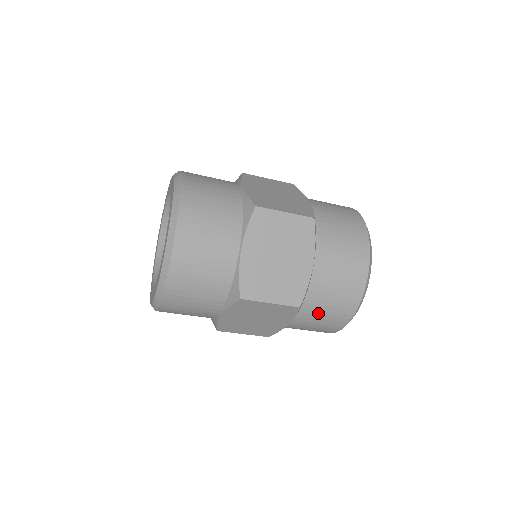
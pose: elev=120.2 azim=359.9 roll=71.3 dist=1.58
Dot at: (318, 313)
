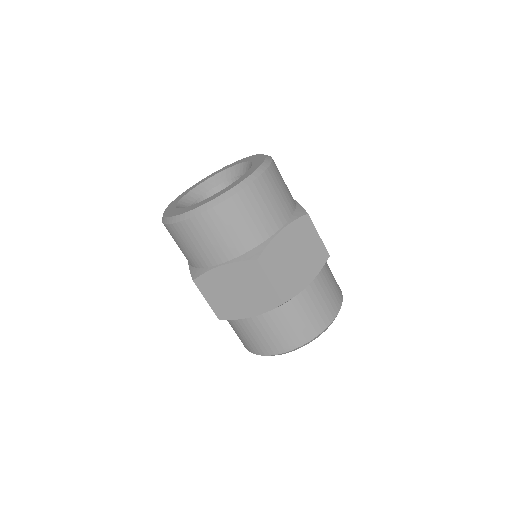
Dot at: (326, 285)
